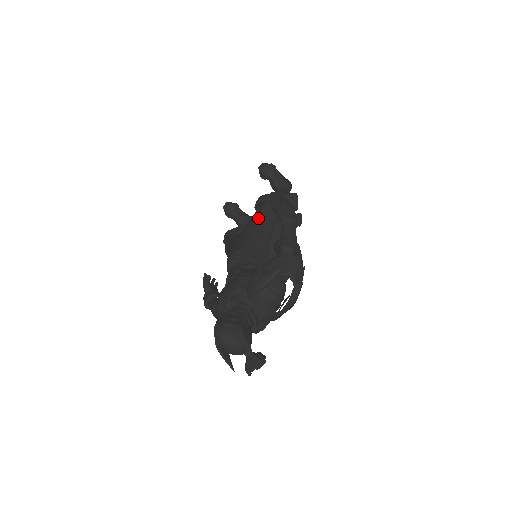
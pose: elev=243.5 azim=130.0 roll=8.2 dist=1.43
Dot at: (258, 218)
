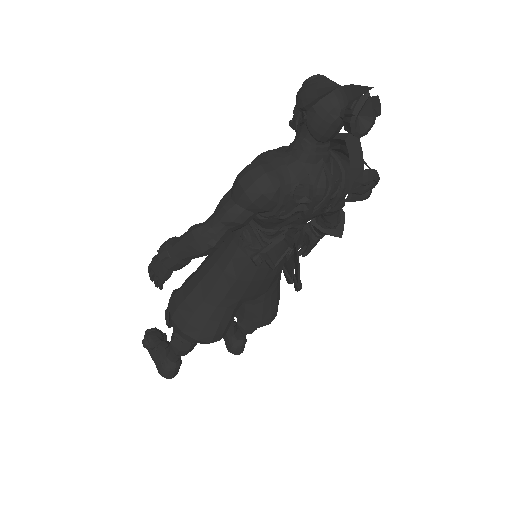
Dot at: occluded
